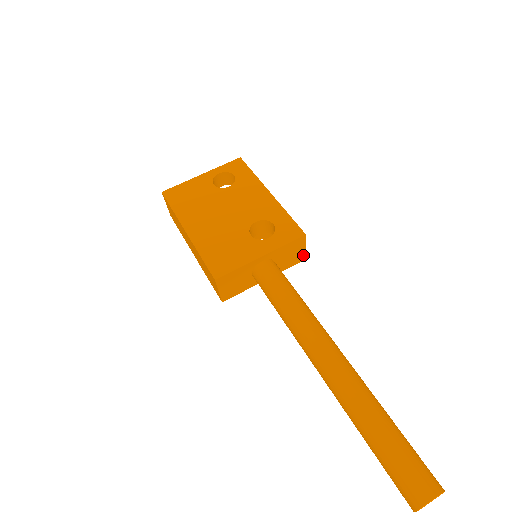
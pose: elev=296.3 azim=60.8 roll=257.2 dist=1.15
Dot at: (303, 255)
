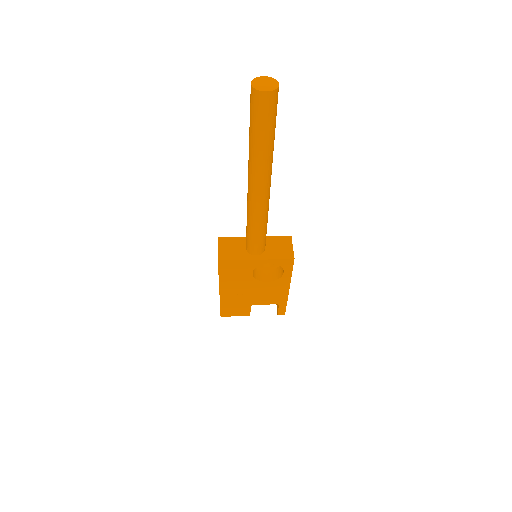
Dot at: (291, 254)
